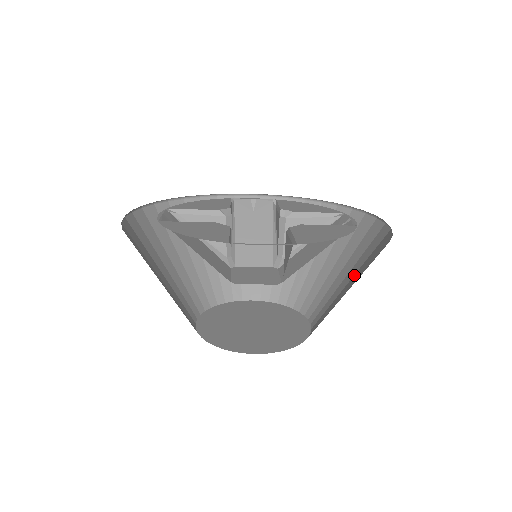
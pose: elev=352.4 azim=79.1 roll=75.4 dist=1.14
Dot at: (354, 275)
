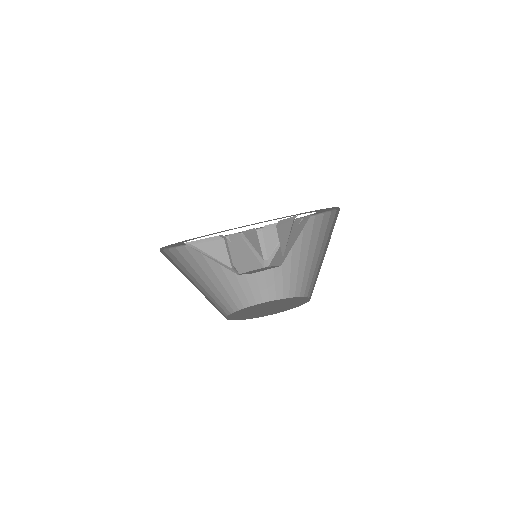
Dot at: (321, 249)
